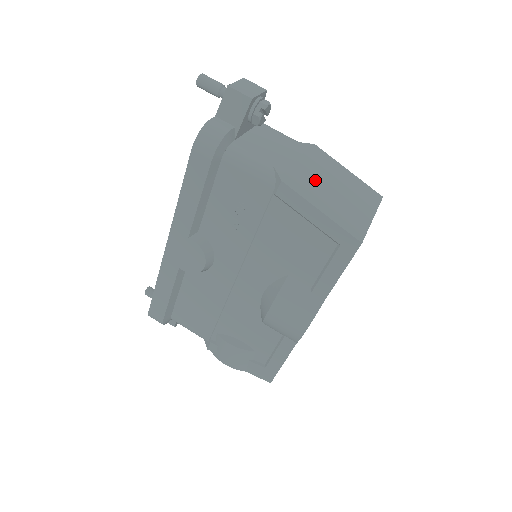
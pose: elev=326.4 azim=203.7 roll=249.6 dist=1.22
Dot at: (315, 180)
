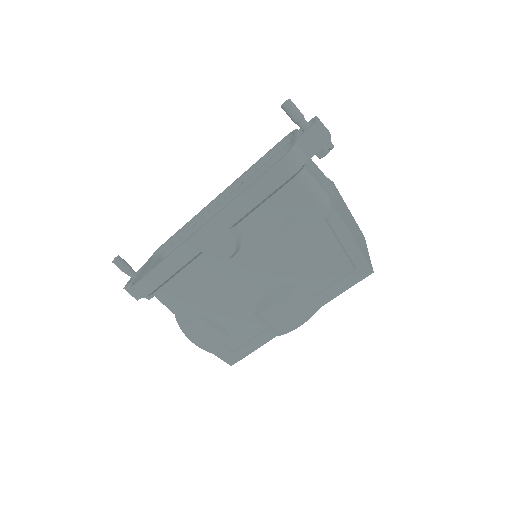
Dot at: (345, 214)
